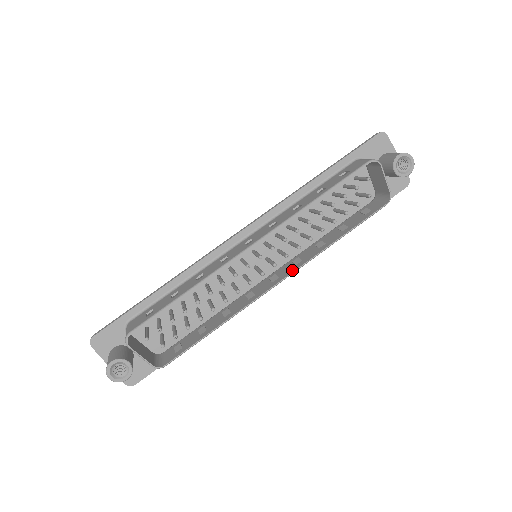
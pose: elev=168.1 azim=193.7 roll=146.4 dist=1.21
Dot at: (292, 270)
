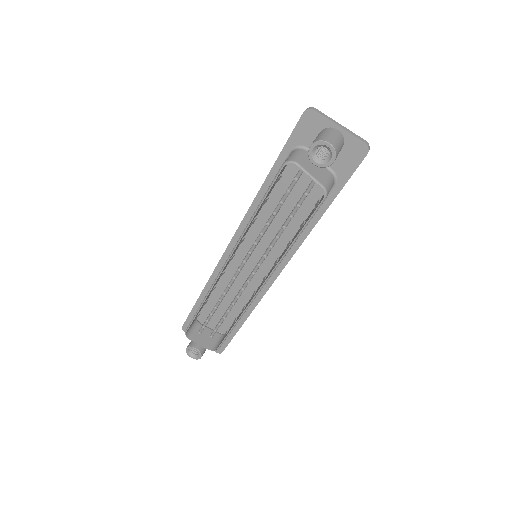
Dot at: (268, 275)
